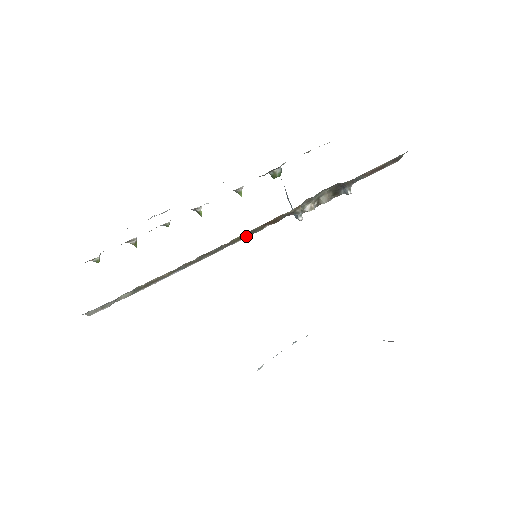
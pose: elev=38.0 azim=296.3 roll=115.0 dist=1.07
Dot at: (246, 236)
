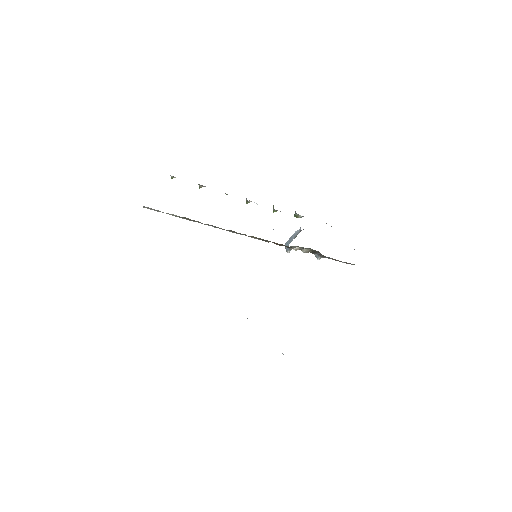
Dot at: (259, 239)
